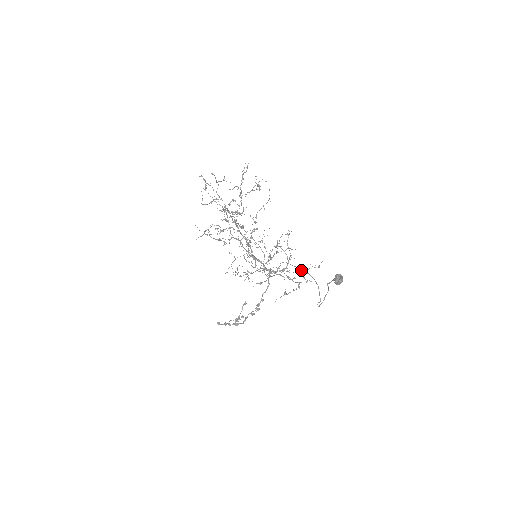
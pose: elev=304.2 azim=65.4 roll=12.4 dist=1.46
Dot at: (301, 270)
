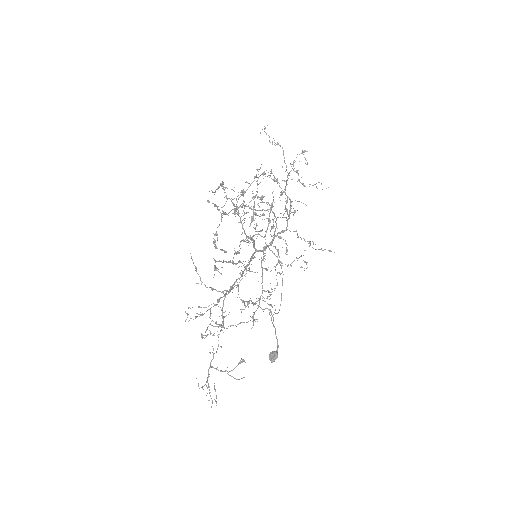
Dot at: occluded
